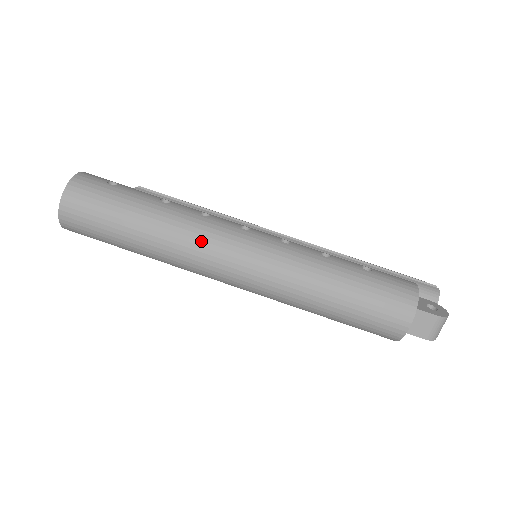
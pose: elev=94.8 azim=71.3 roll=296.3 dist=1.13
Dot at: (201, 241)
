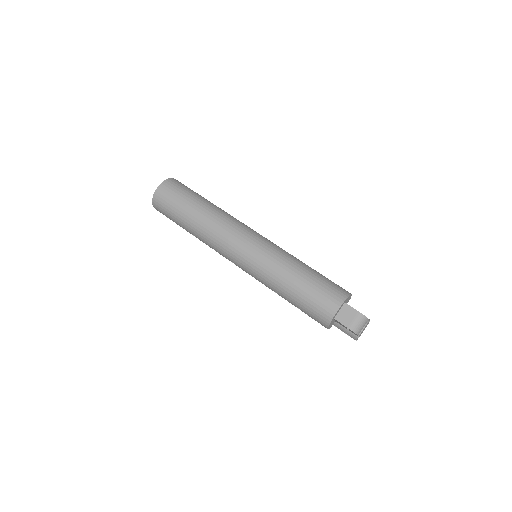
Dot at: (228, 224)
